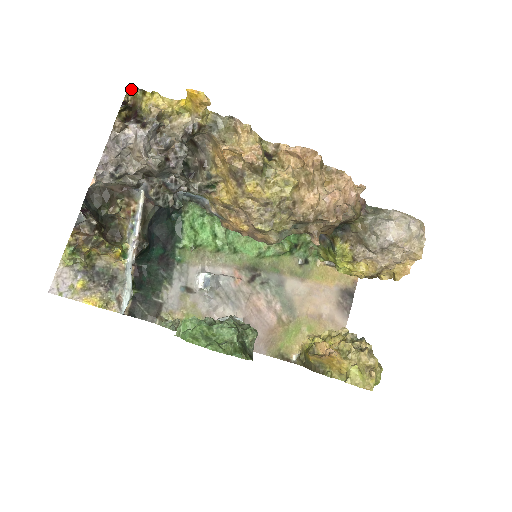
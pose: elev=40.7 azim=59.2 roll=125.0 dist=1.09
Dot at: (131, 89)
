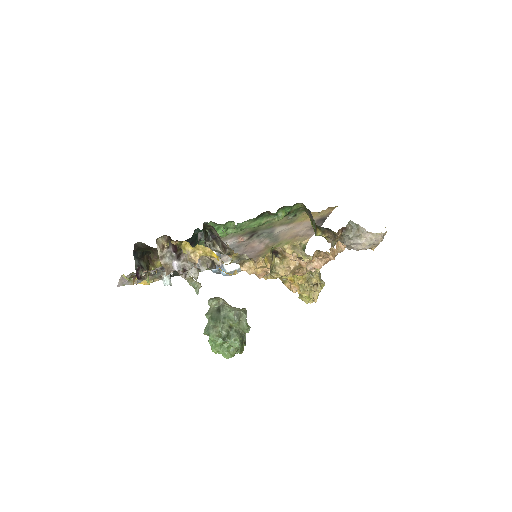
Dot at: occluded
